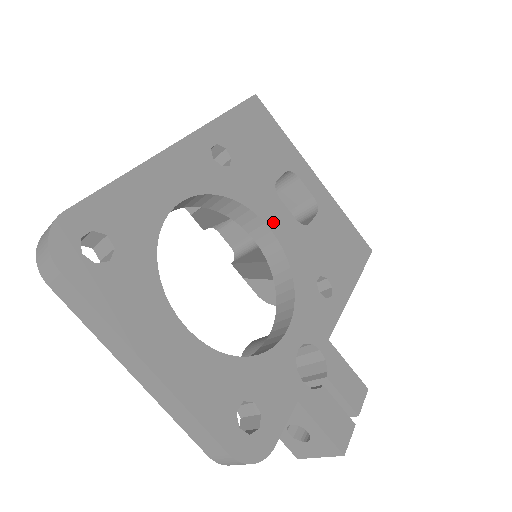
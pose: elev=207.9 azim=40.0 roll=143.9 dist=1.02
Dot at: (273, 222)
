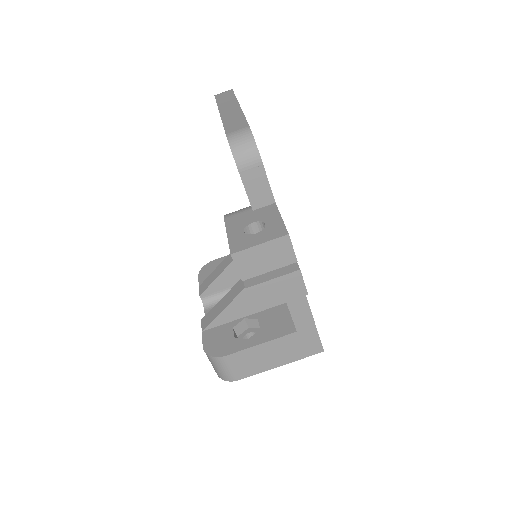
Dot at: occluded
